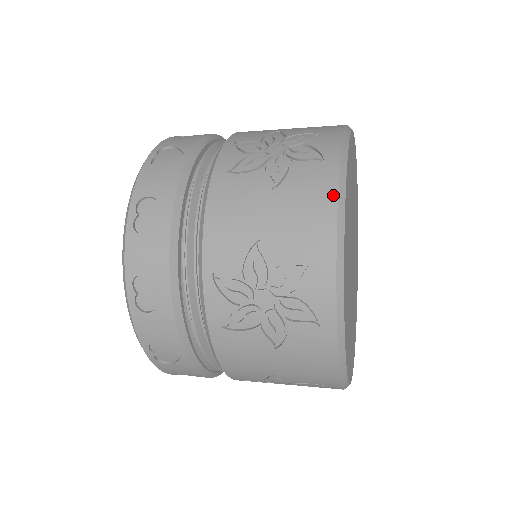
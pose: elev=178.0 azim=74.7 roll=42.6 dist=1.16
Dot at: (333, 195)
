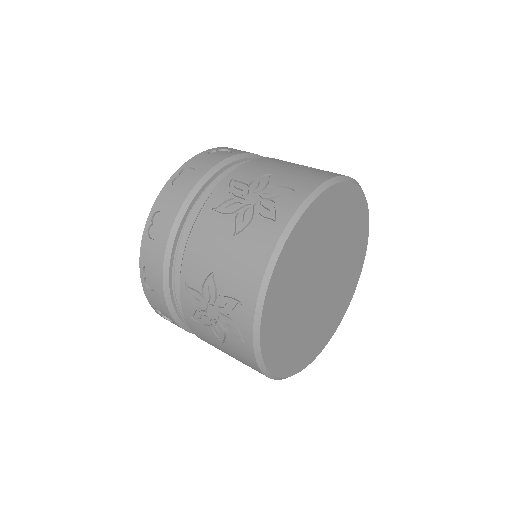
Dot at: (267, 256)
